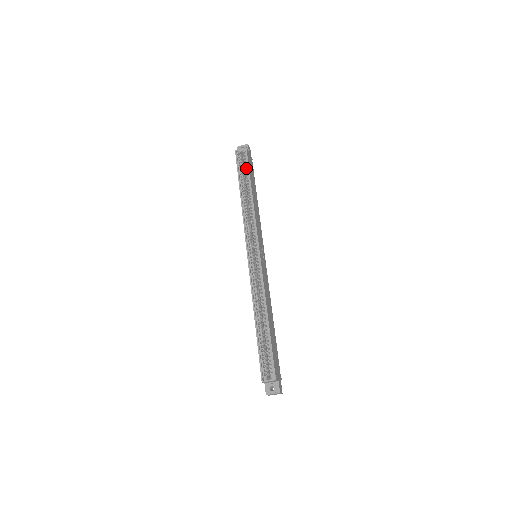
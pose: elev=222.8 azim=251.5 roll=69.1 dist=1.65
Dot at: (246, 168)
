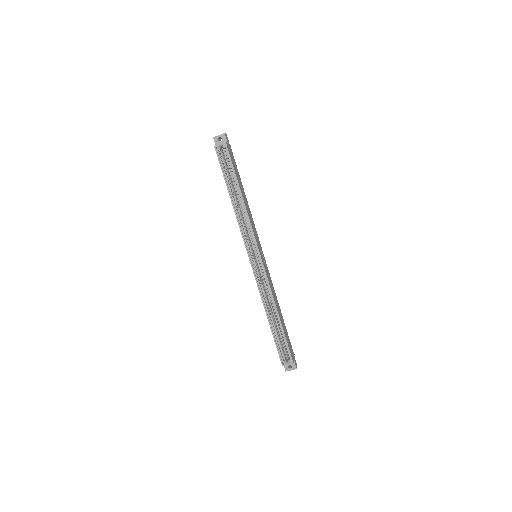
Dot at: (230, 167)
